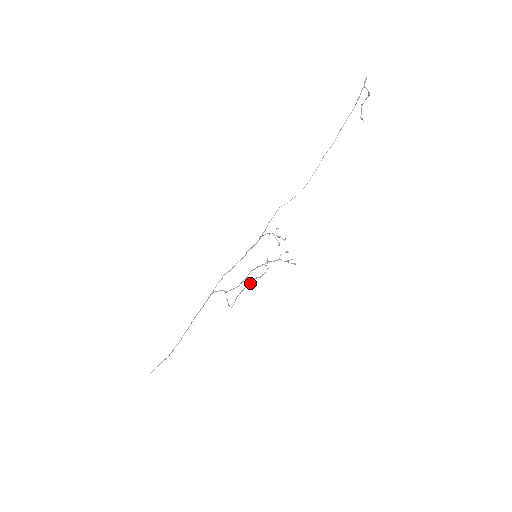
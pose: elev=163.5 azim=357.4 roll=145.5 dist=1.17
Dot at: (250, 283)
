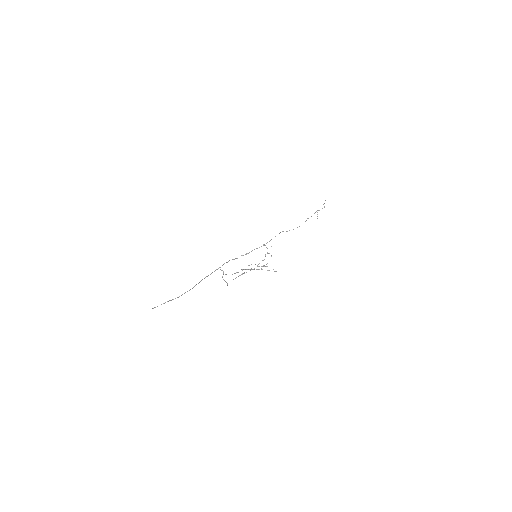
Dot at: (250, 270)
